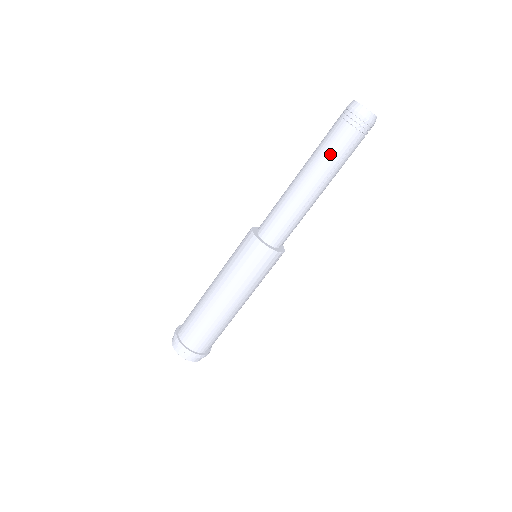
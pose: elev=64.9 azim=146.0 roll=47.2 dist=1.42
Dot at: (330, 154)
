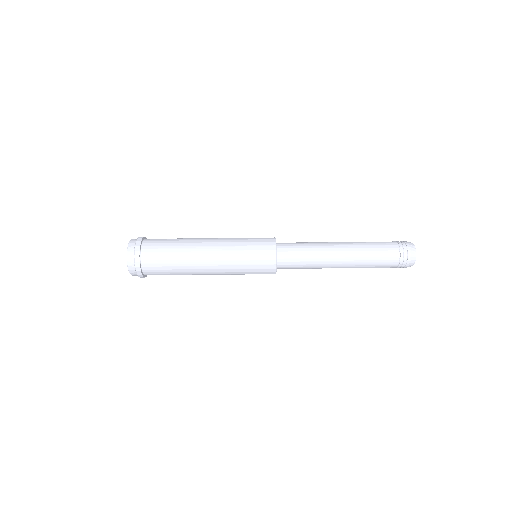
Dot at: (370, 267)
